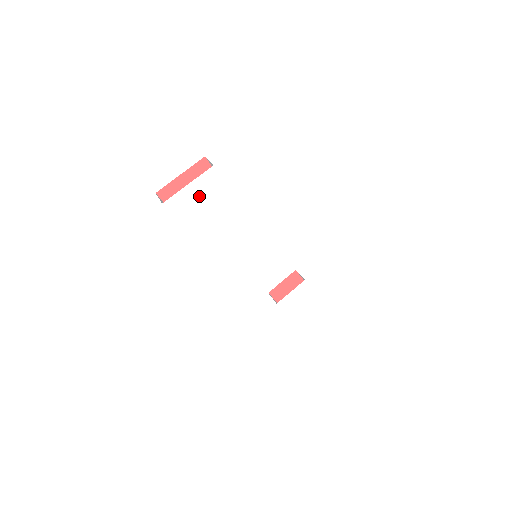
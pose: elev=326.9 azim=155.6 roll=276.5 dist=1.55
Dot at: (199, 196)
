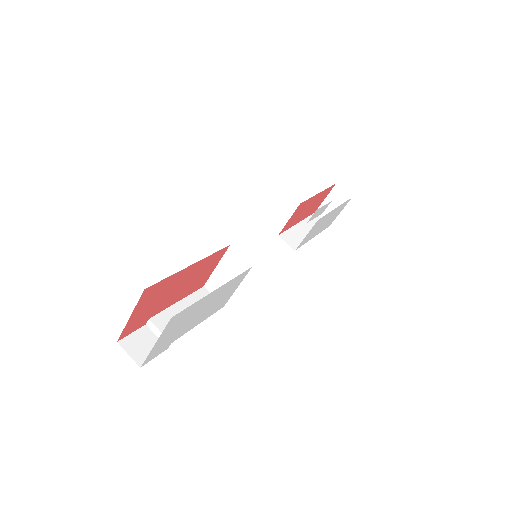
Dot at: (173, 331)
